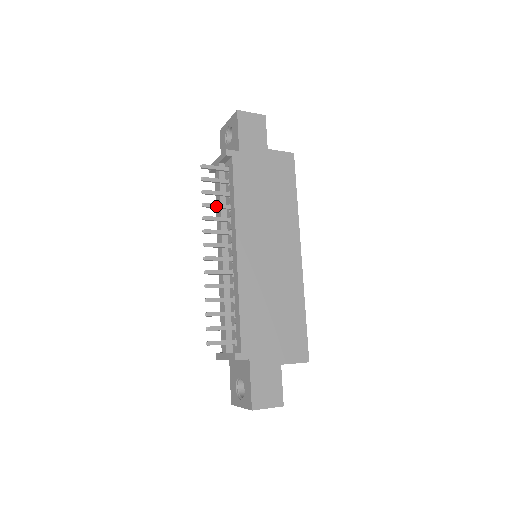
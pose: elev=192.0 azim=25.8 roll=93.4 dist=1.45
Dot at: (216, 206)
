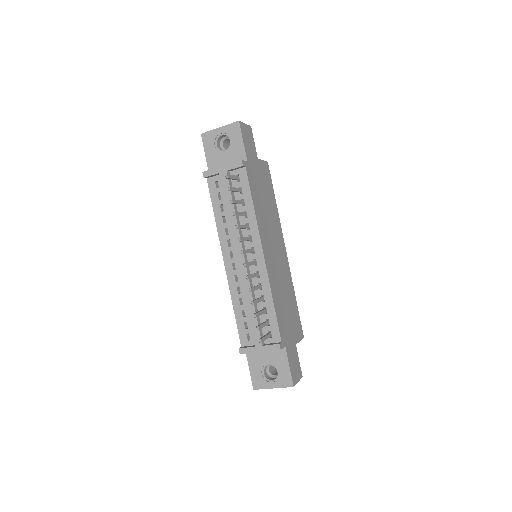
Dot at: (241, 214)
